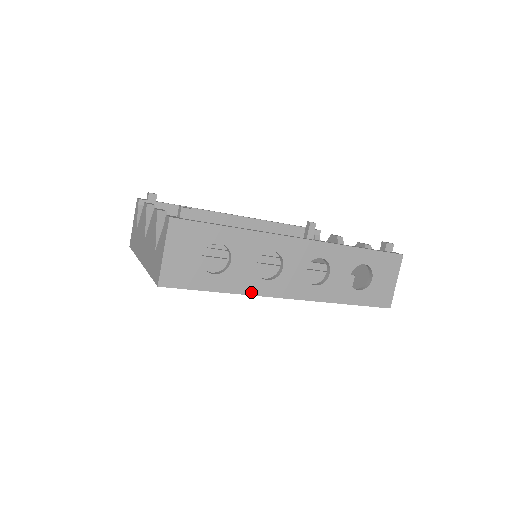
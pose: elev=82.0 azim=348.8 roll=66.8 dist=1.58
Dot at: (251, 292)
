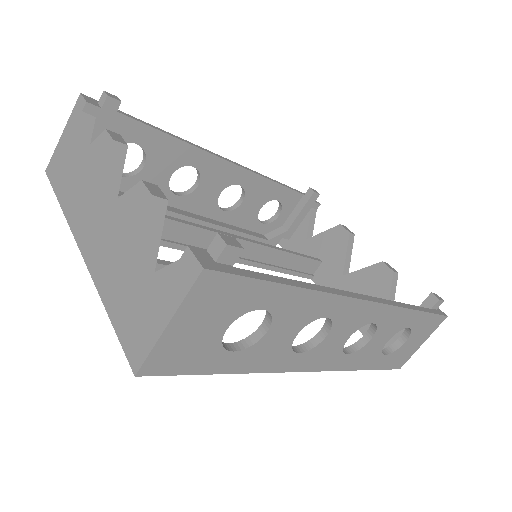
Dot at: (271, 369)
